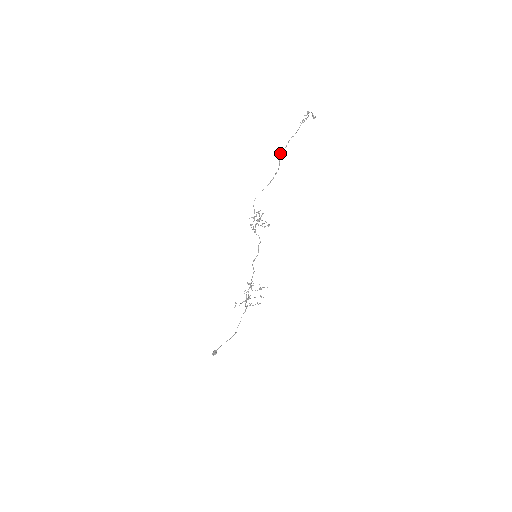
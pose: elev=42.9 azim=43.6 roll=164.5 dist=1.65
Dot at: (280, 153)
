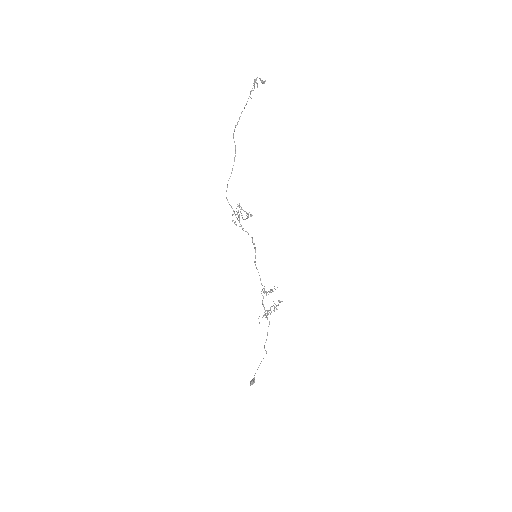
Dot at: (233, 133)
